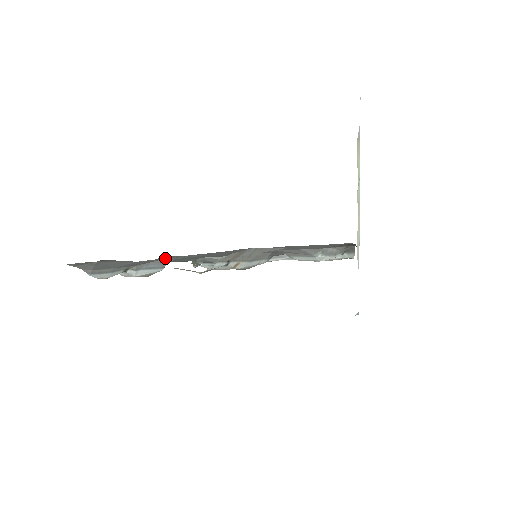
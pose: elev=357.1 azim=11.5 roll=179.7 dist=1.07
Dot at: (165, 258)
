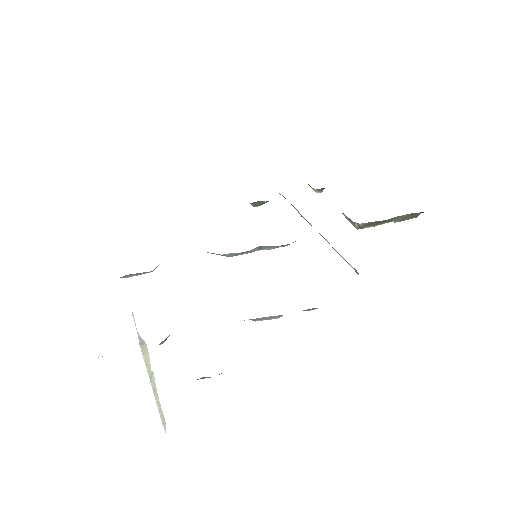
Dot at: occluded
